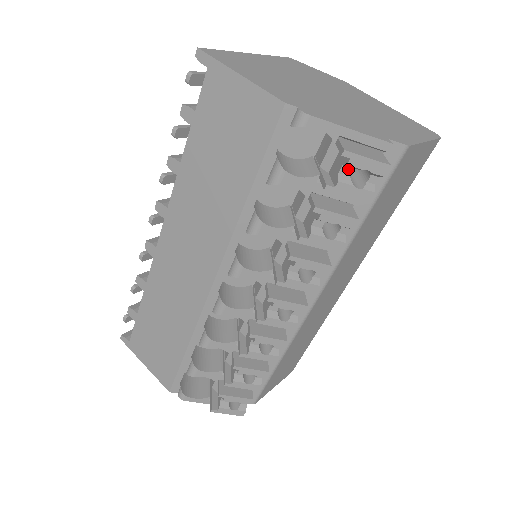
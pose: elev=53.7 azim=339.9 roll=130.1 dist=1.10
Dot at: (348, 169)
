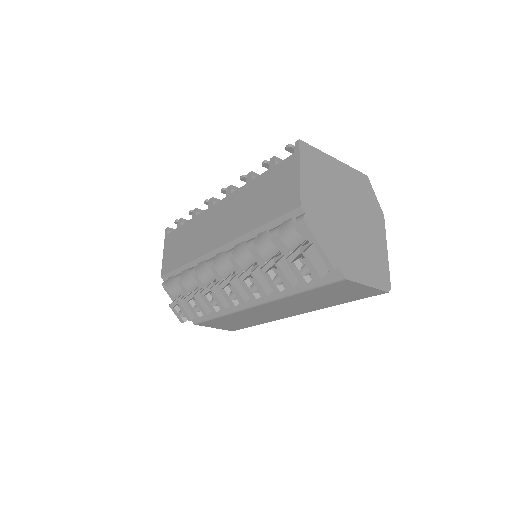
Dot at: occluded
